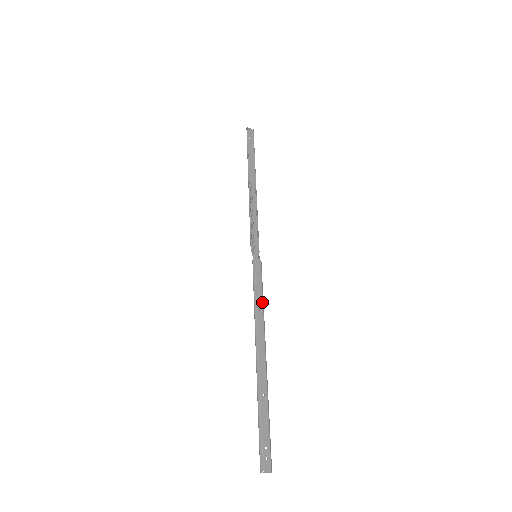
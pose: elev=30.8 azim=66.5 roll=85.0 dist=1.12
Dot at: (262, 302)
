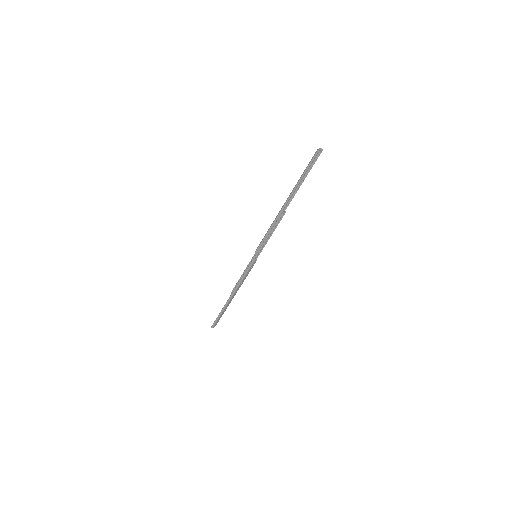
Dot at: occluded
